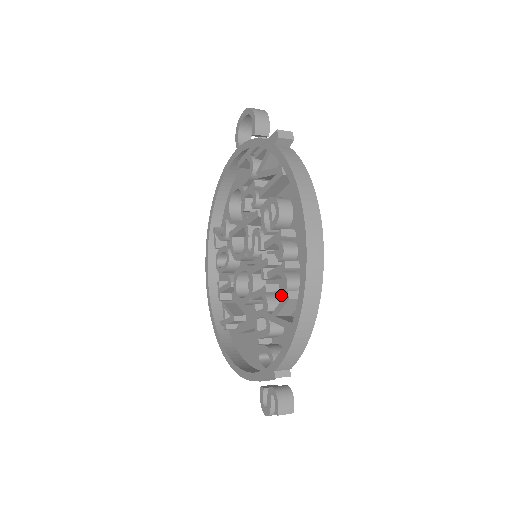
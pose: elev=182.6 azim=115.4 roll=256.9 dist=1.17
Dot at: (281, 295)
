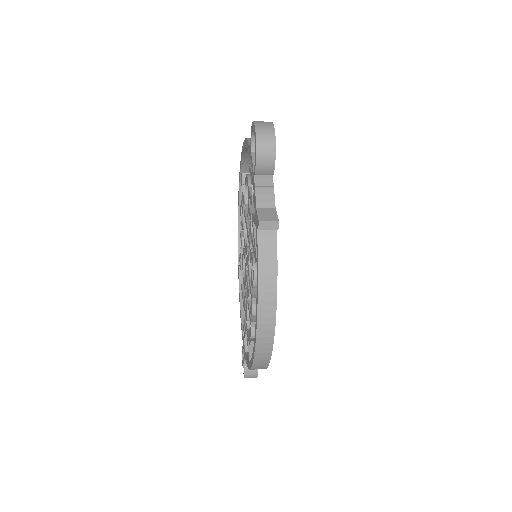
Dot at: occluded
